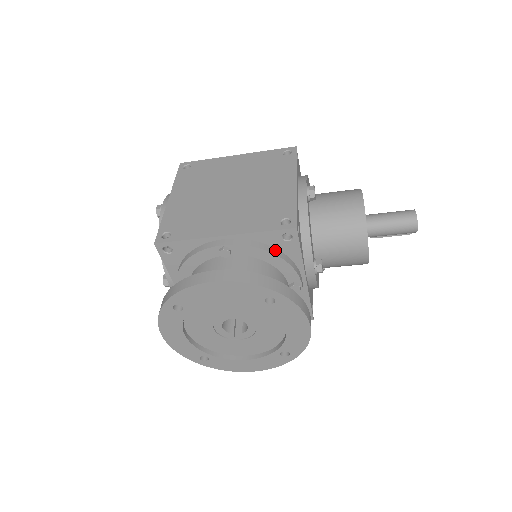
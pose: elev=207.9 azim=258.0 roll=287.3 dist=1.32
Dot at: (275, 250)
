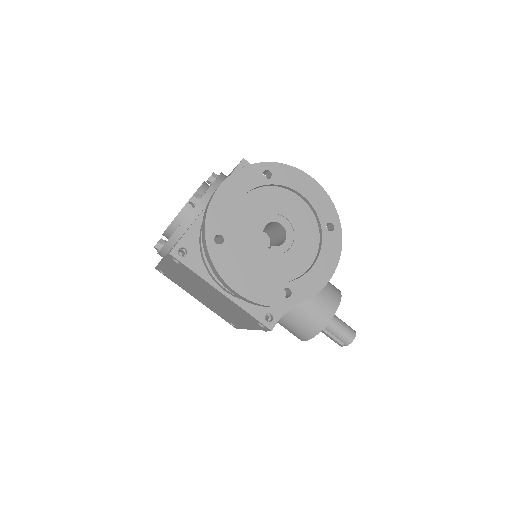
Dot at: occluded
